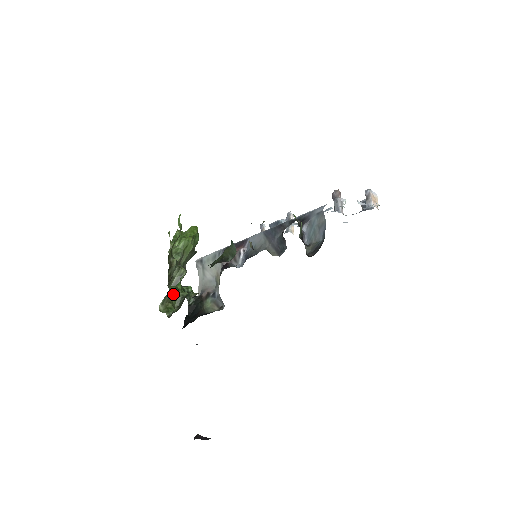
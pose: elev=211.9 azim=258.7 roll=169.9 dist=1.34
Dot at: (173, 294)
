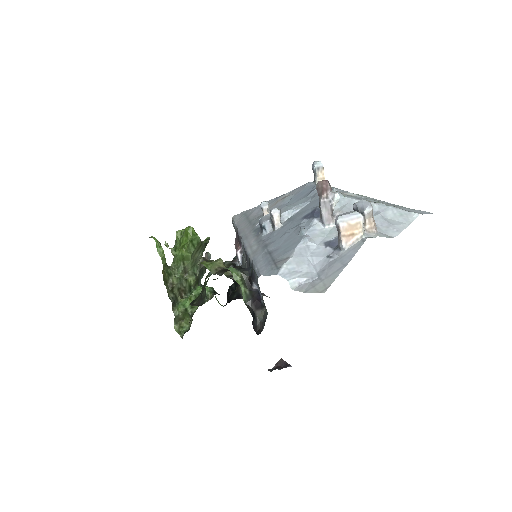
Dot at: (181, 315)
